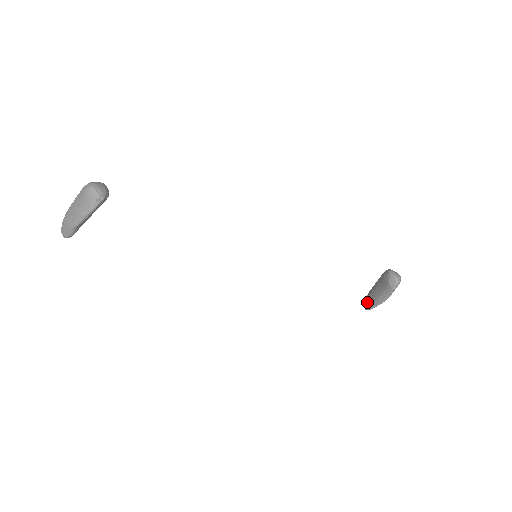
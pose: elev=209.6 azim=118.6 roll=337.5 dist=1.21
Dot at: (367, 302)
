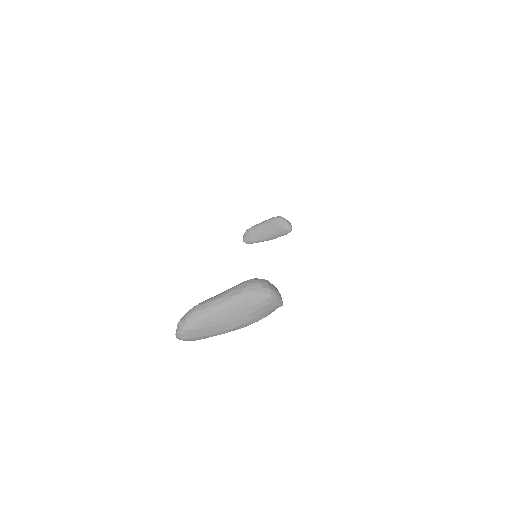
Dot at: (251, 239)
